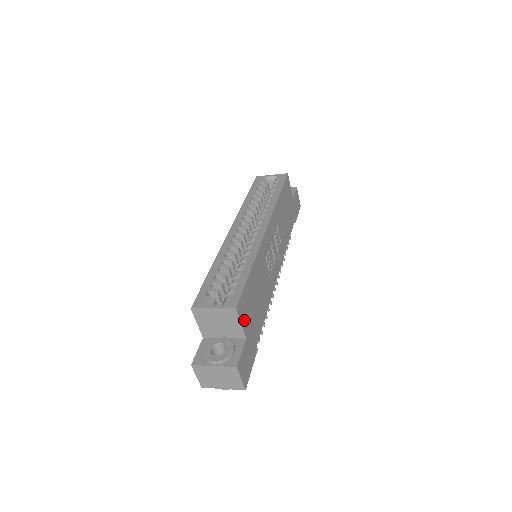
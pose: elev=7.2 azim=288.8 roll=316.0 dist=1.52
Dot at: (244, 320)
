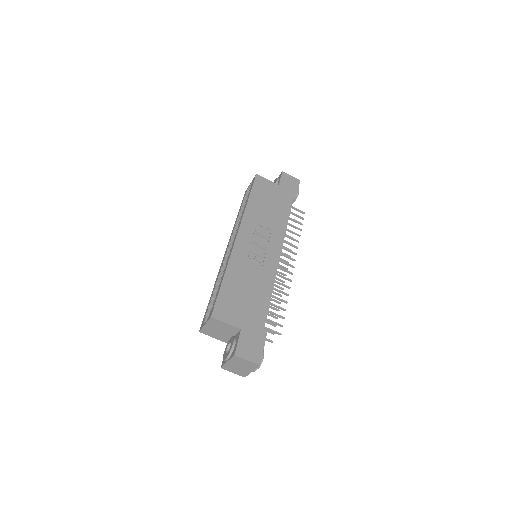
Dot at: (230, 318)
